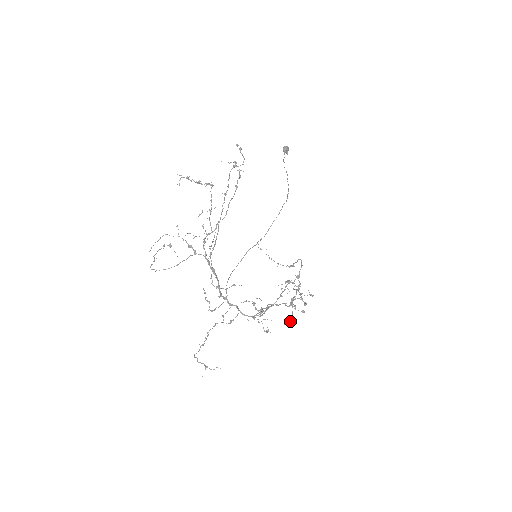
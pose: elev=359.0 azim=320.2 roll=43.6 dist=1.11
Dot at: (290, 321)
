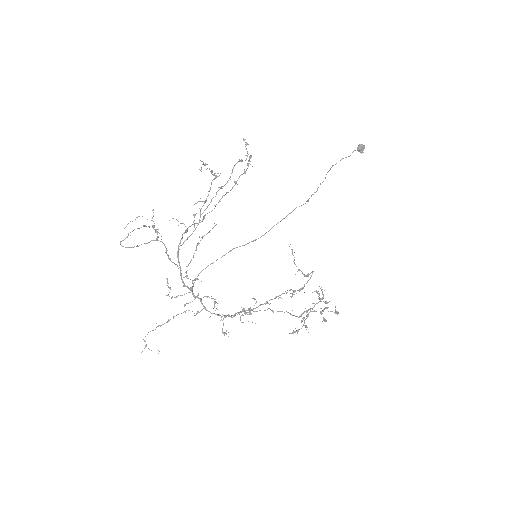
Dot at: (297, 332)
